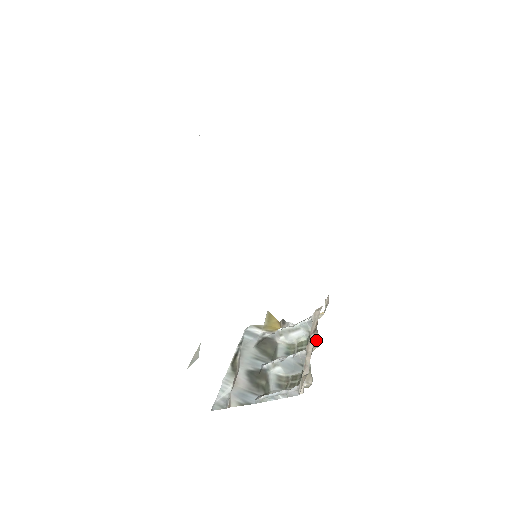
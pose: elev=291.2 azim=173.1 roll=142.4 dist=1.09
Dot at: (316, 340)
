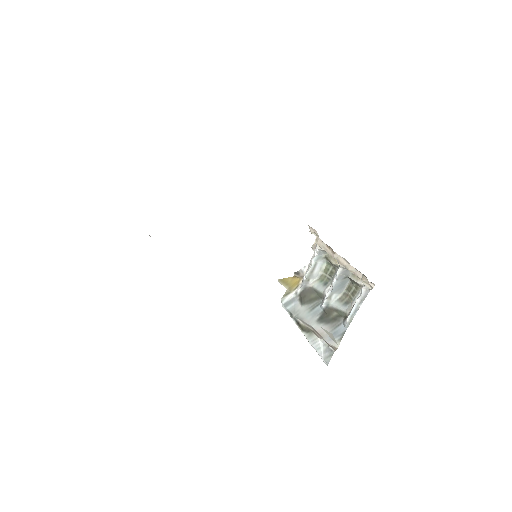
Dot at: occluded
